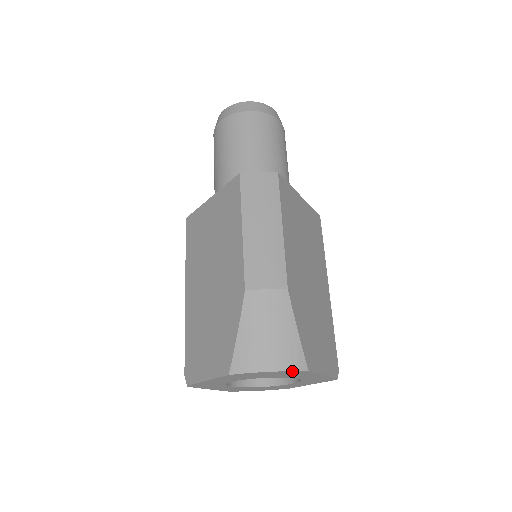
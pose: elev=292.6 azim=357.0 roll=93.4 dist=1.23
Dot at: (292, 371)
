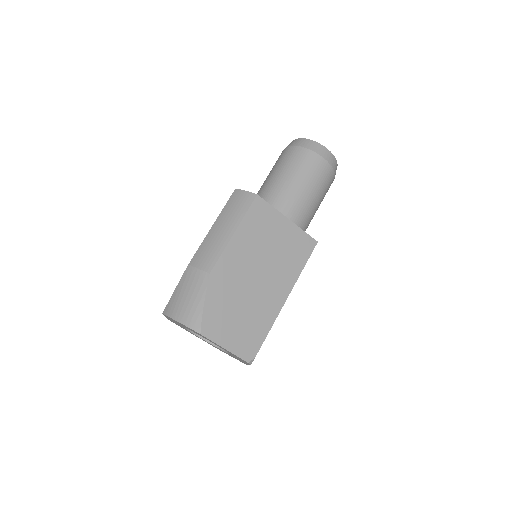
Dot at: (190, 328)
